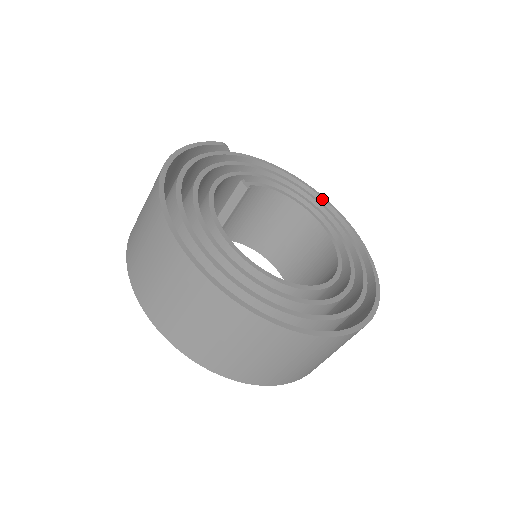
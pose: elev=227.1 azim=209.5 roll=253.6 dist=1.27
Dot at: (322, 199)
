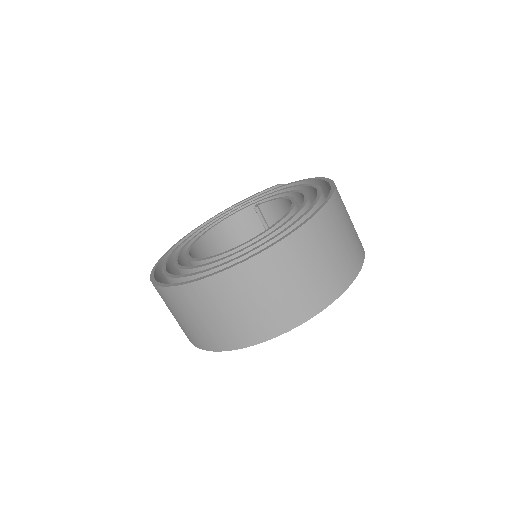
Dot at: occluded
